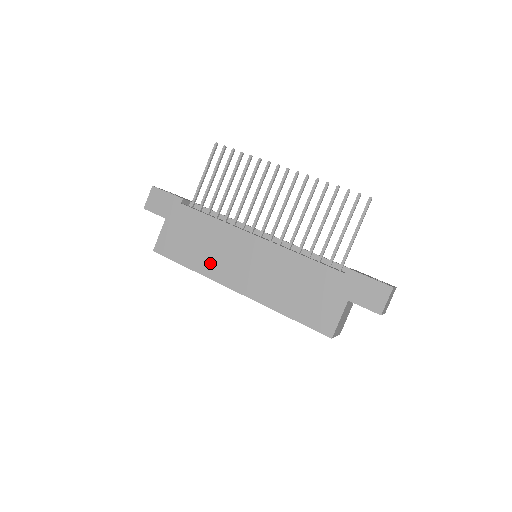
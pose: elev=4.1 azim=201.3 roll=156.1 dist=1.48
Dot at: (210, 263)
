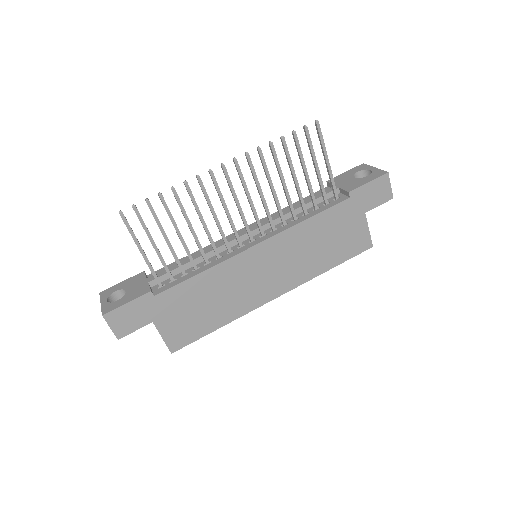
Dot at: (236, 304)
